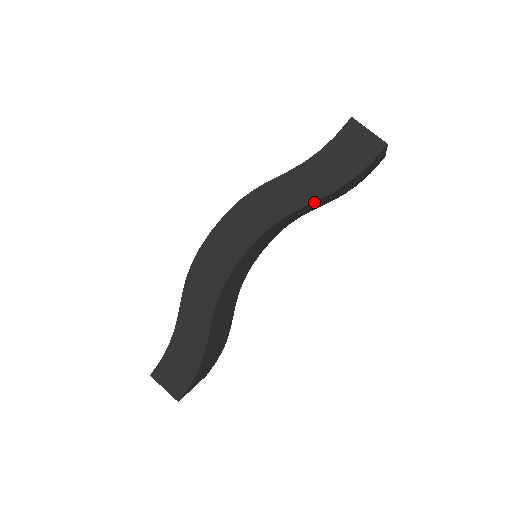
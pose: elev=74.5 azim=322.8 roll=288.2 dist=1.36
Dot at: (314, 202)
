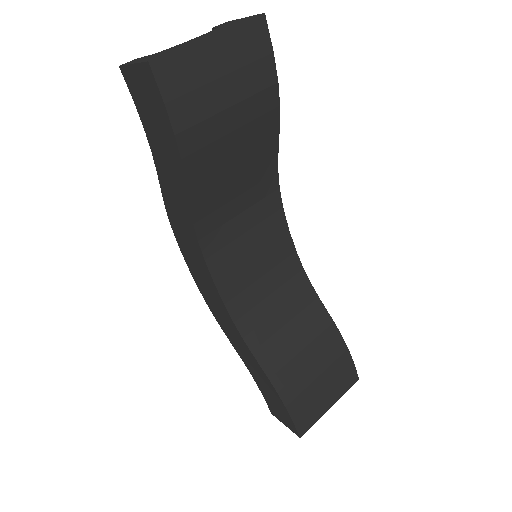
Dot at: (194, 188)
